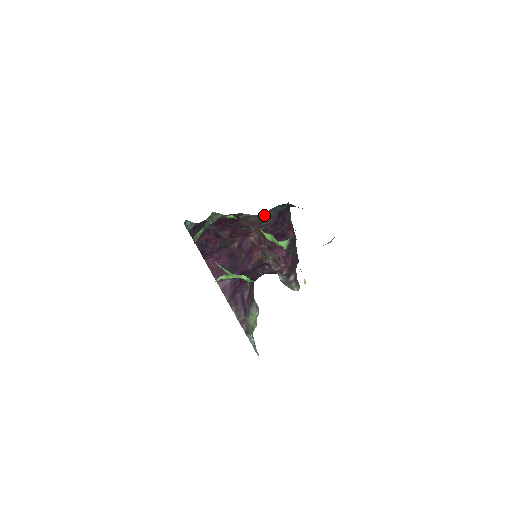
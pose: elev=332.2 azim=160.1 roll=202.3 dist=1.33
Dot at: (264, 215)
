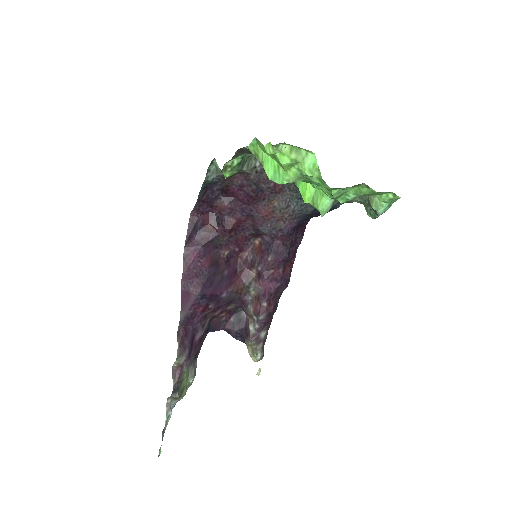
Dot at: (295, 198)
